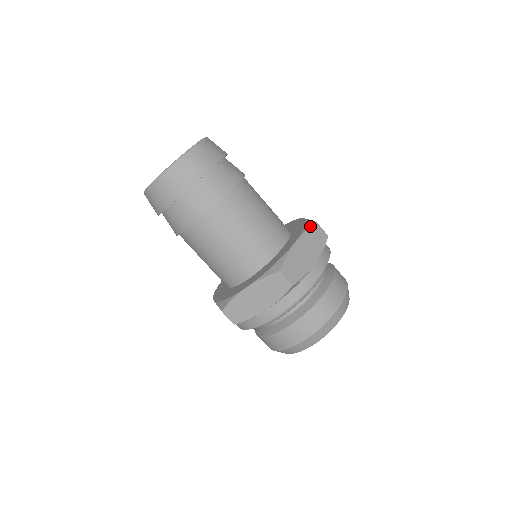
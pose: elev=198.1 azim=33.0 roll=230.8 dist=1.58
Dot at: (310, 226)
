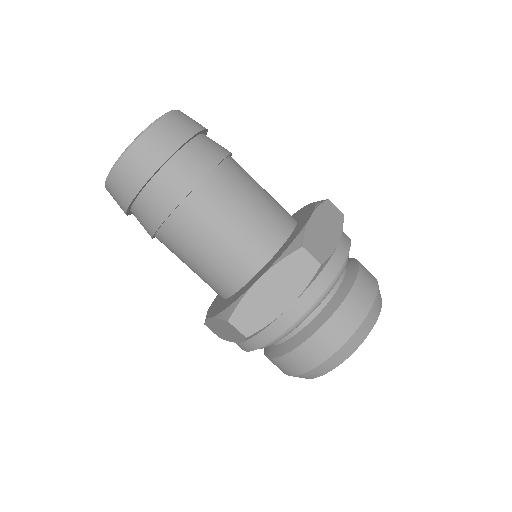
Dot at: (321, 202)
